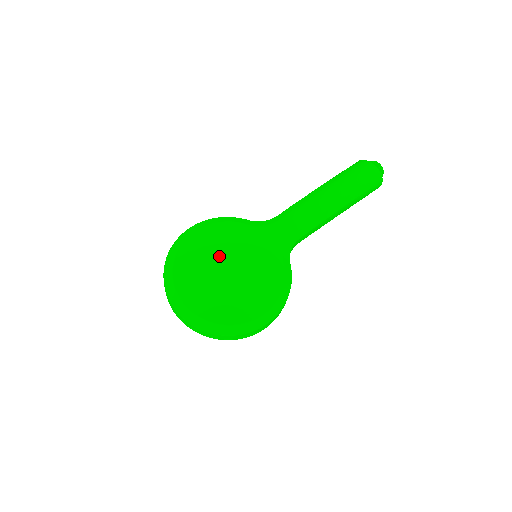
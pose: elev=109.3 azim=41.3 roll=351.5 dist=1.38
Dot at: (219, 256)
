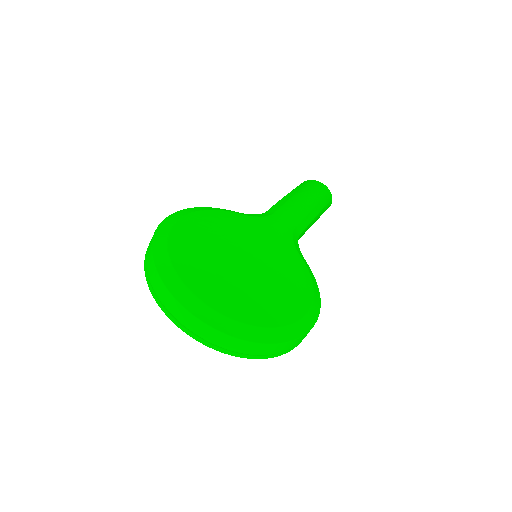
Dot at: (227, 244)
